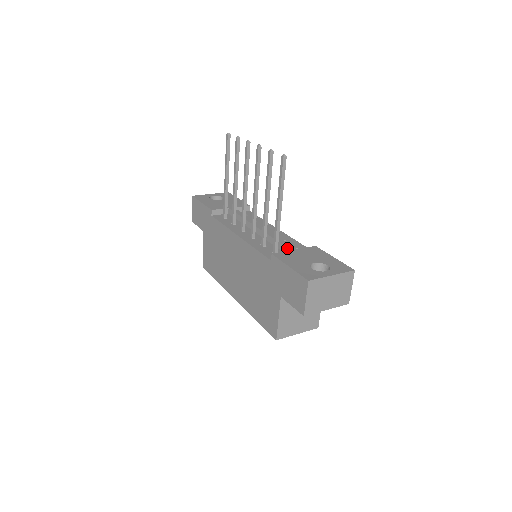
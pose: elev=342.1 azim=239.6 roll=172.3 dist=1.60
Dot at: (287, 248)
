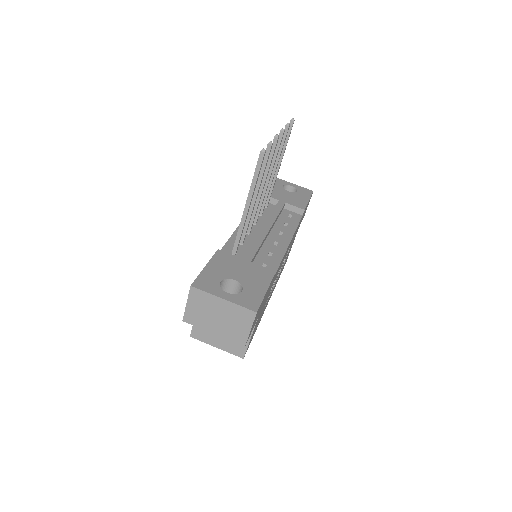
Dot at: (245, 255)
